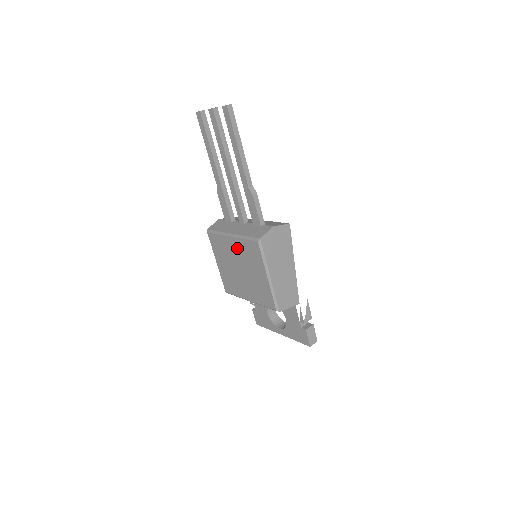
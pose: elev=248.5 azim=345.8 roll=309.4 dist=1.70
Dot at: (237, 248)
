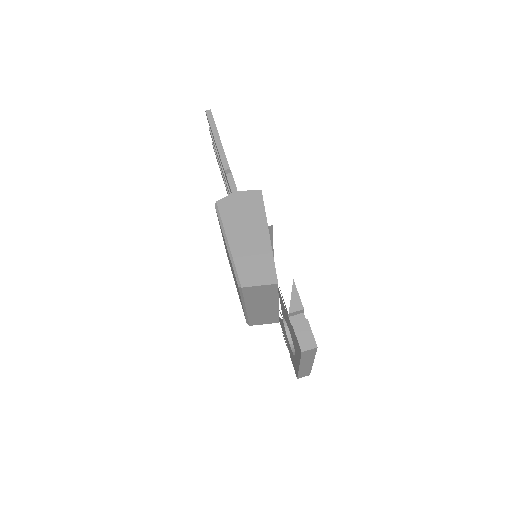
Dot at: occluded
